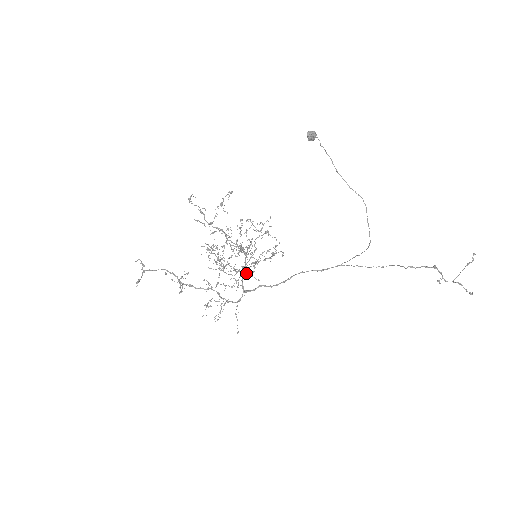
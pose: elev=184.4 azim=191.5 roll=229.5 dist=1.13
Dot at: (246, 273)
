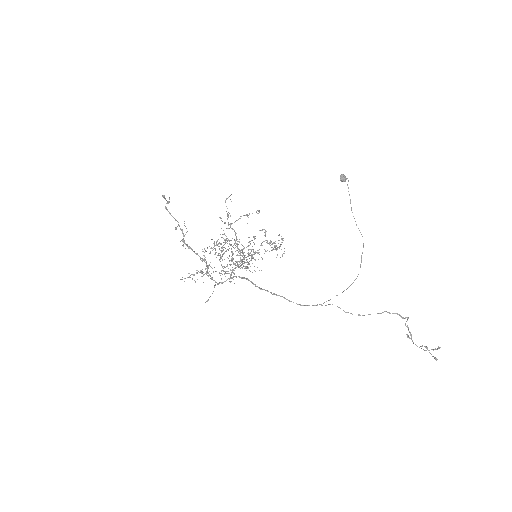
Dot at: (242, 262)
